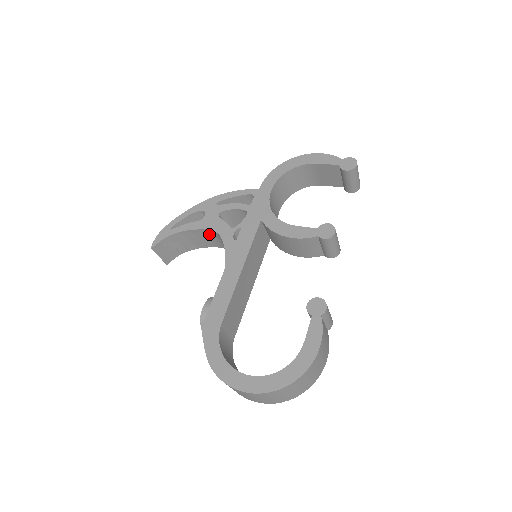
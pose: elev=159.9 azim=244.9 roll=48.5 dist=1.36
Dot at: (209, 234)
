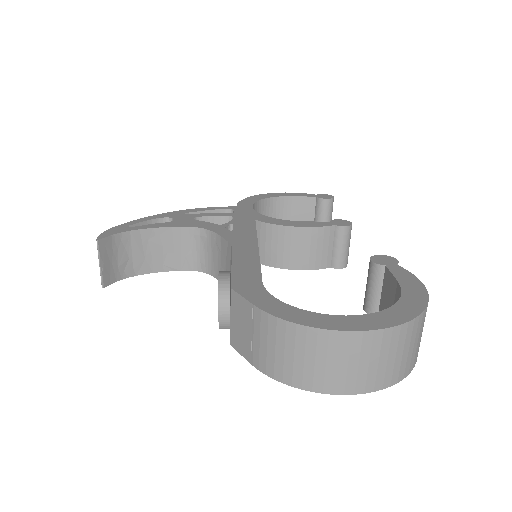
Dot at: (182, 238)
